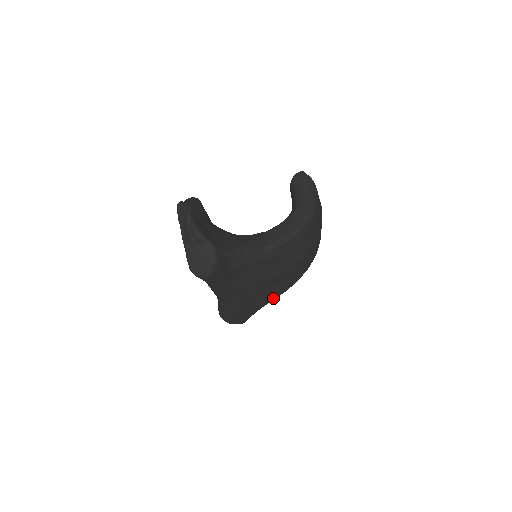
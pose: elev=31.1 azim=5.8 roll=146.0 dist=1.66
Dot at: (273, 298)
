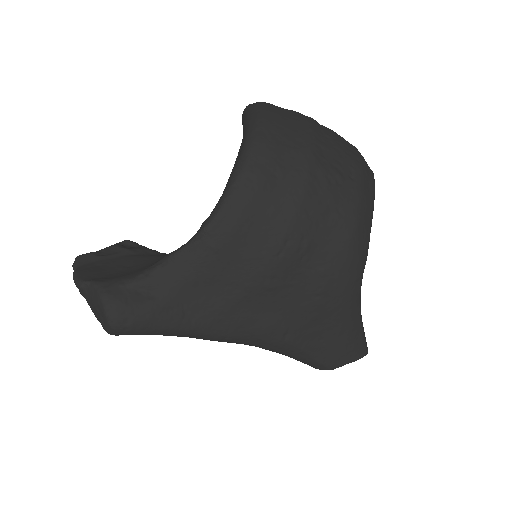
Dot at: (342, 298)
